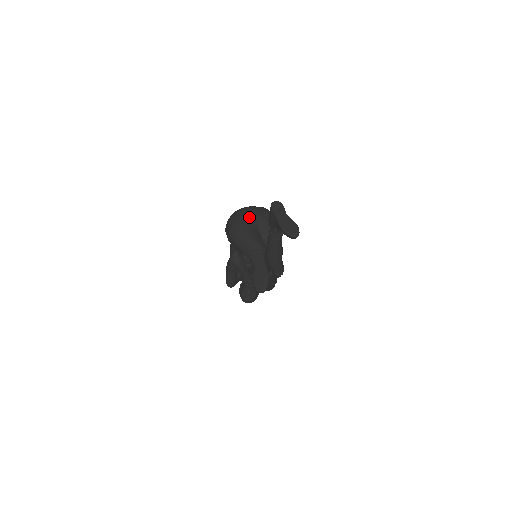
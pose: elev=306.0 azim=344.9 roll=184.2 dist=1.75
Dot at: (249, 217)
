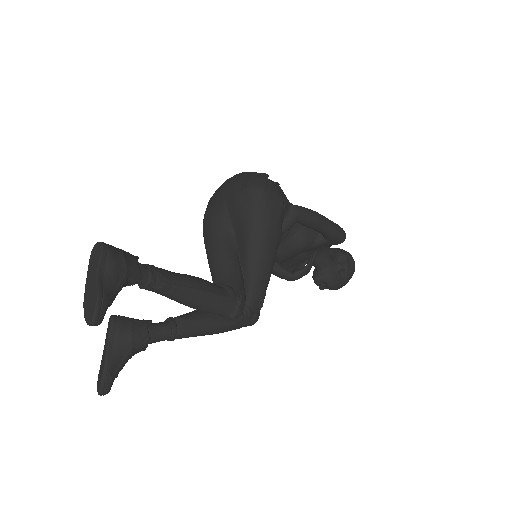
Dot at: (219, 202)
